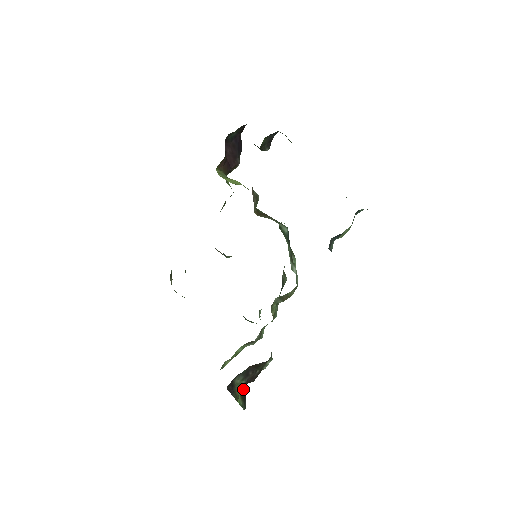
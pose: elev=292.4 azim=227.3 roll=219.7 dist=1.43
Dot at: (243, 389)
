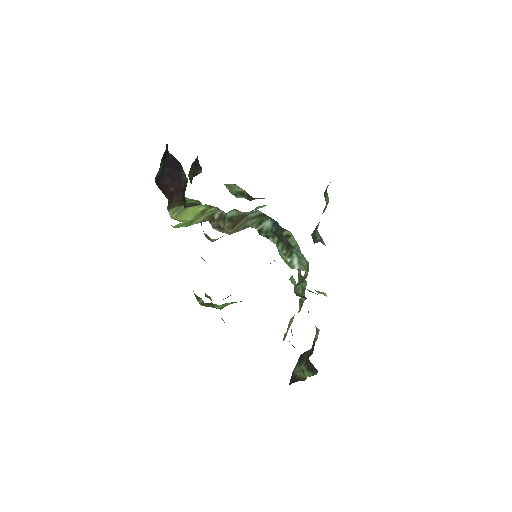
Dot at: (307, 364)
